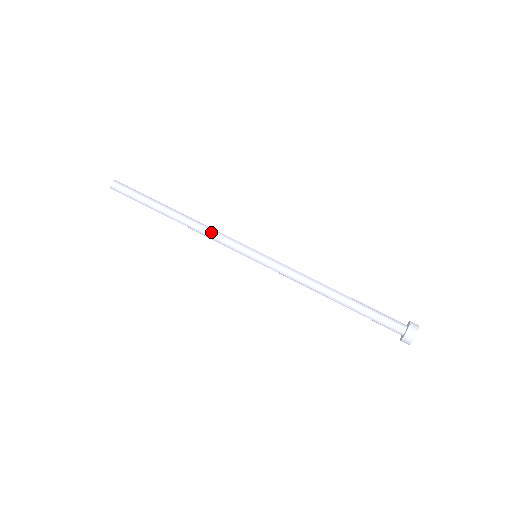
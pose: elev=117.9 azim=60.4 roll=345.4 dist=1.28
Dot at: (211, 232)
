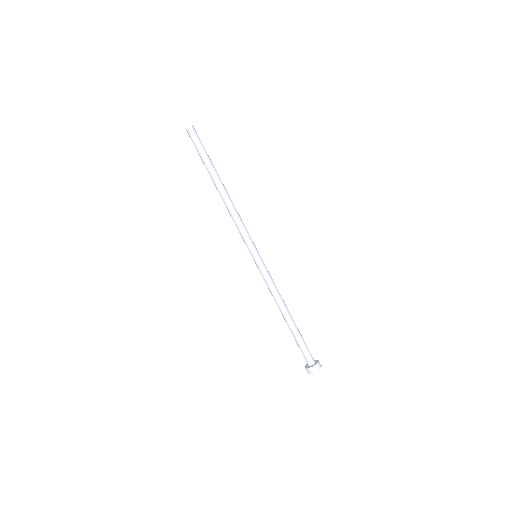
Dot at: (239, 218)
